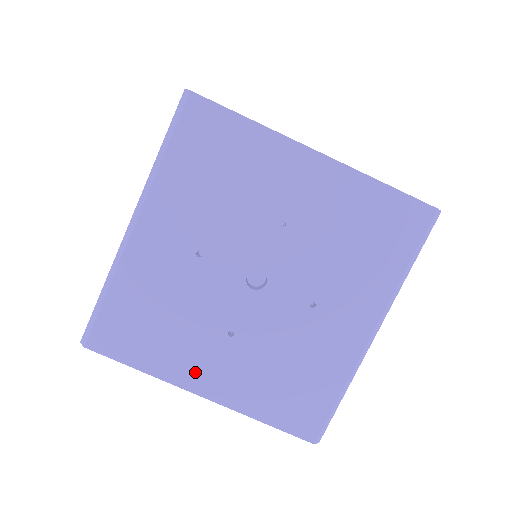
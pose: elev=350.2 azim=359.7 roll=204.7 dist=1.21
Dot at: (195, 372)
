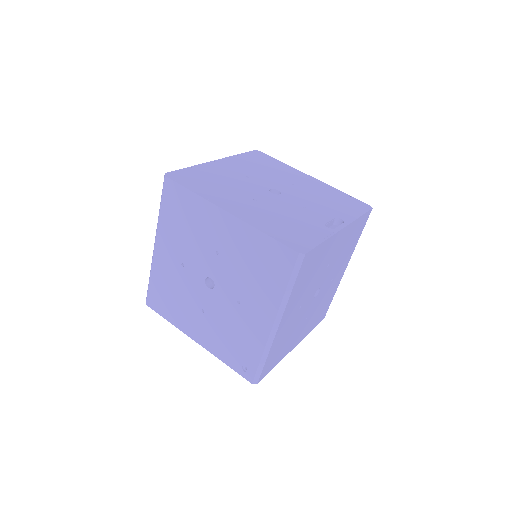
Dot at: (294, 343)
